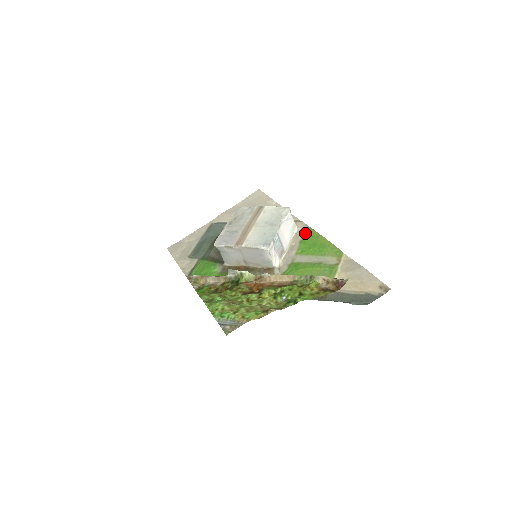
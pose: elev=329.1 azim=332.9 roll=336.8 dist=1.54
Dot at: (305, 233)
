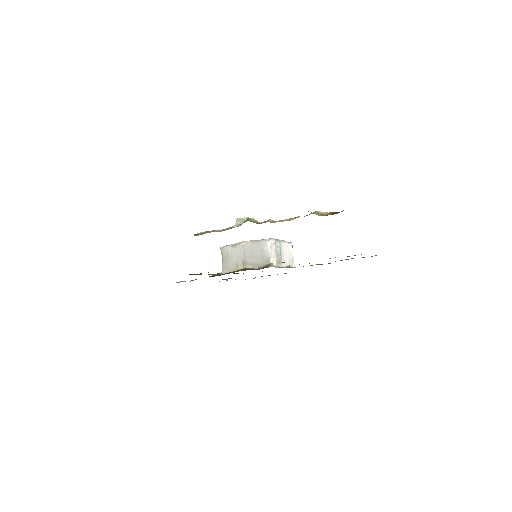
Dot at: occluded
